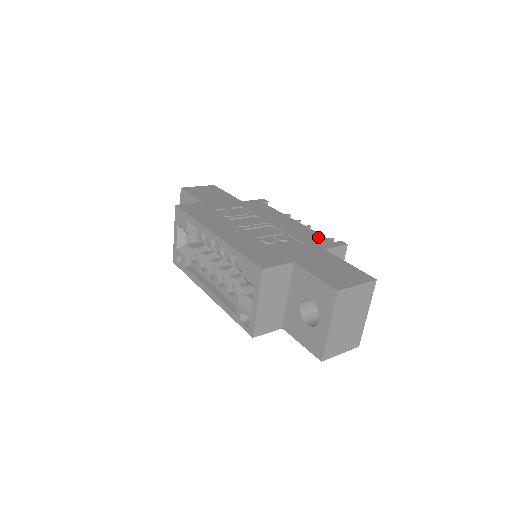
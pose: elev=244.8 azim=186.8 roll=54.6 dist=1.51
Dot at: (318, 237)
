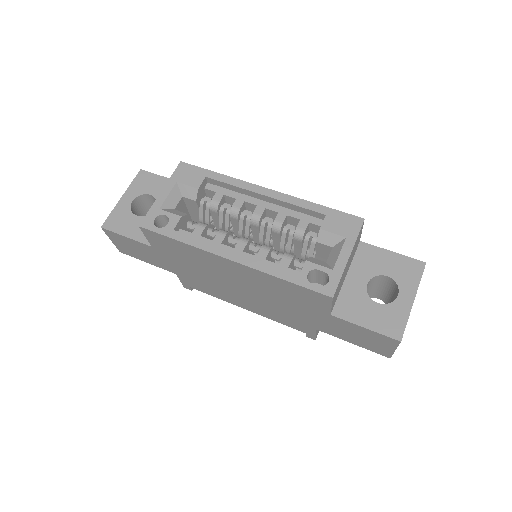
Dot at: occluded
